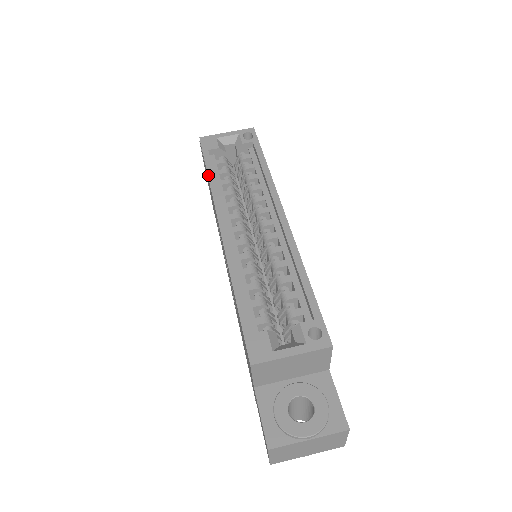
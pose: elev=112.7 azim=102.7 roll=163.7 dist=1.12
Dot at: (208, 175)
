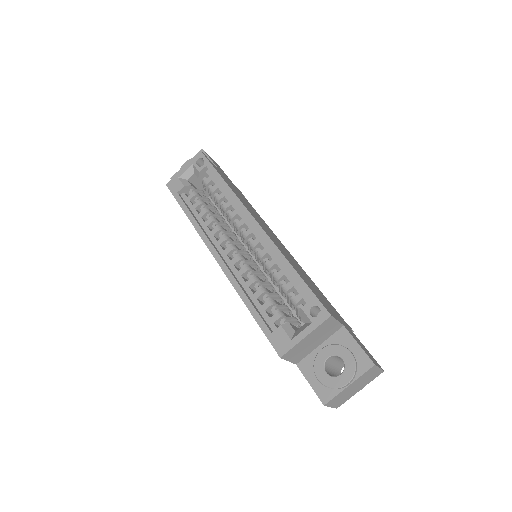
Dot at: (187, 216)
